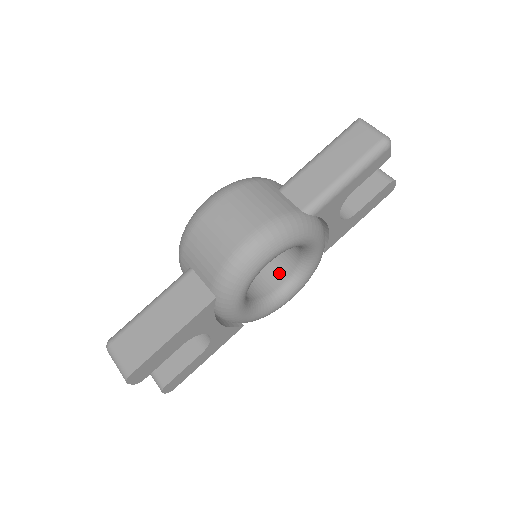
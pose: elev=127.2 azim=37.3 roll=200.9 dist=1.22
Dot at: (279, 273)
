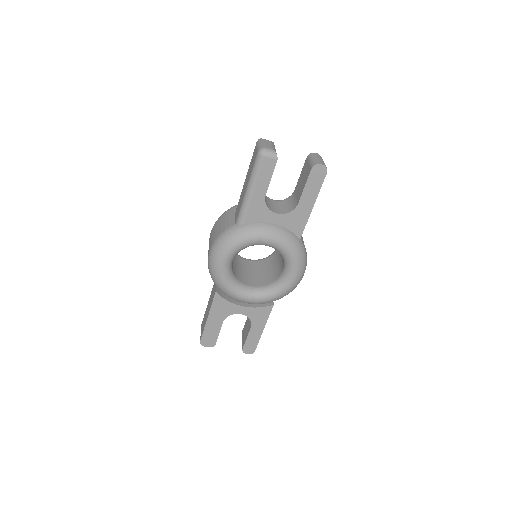
Dot at: (282, 263)
